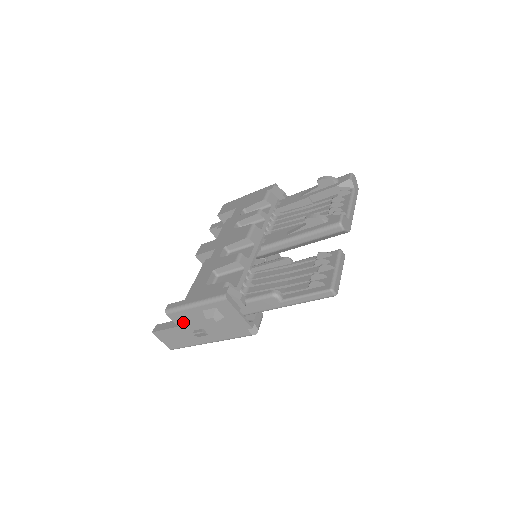
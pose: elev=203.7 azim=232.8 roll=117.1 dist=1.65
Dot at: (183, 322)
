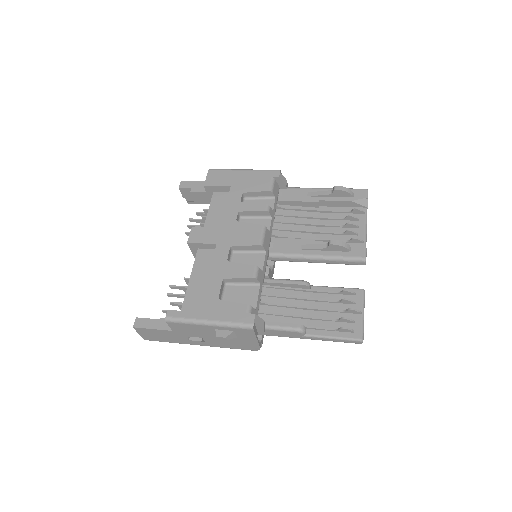
Dot at: (182, 330)
